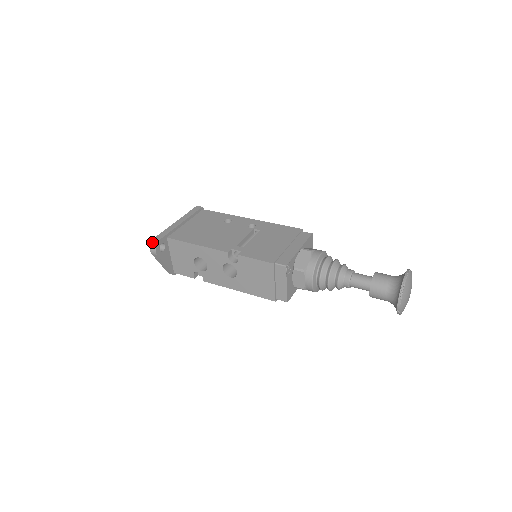
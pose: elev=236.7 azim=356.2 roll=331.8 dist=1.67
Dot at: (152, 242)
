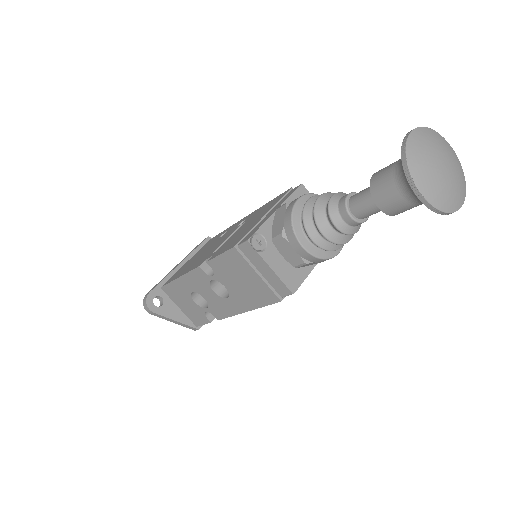
Dot at: (143, 300)
